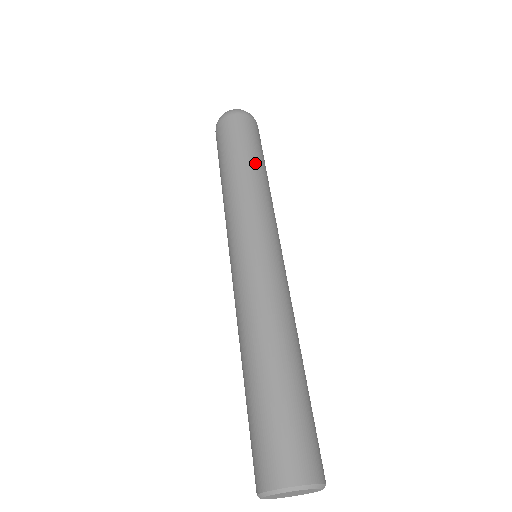
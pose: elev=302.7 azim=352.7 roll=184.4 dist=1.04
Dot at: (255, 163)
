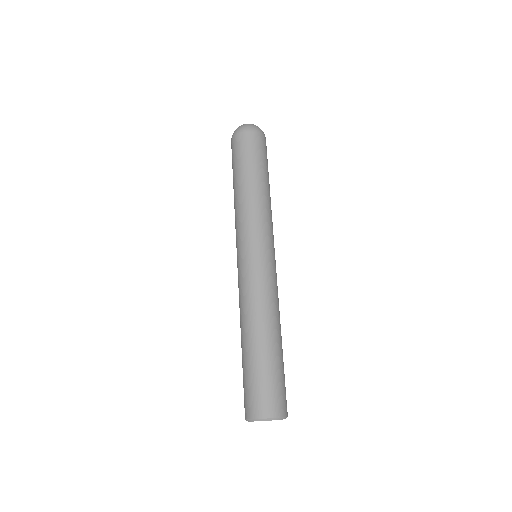
Dot at: (249, 179)
